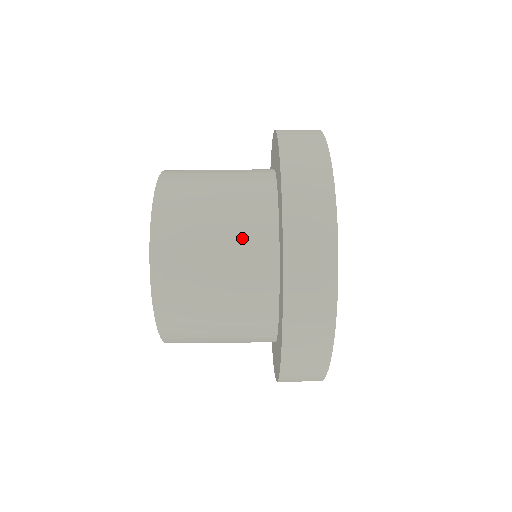
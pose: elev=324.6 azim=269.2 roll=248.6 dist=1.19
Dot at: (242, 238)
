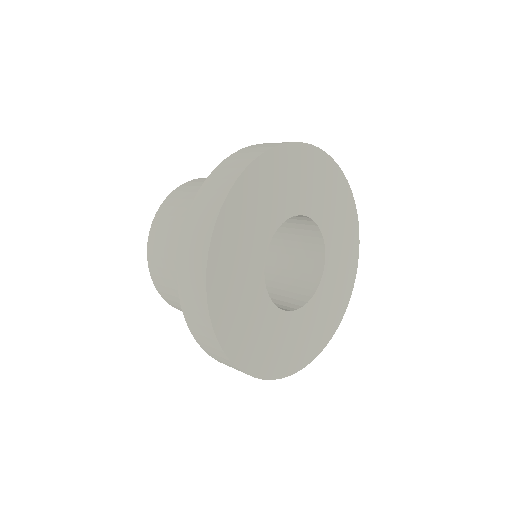
Dot at: occluded
